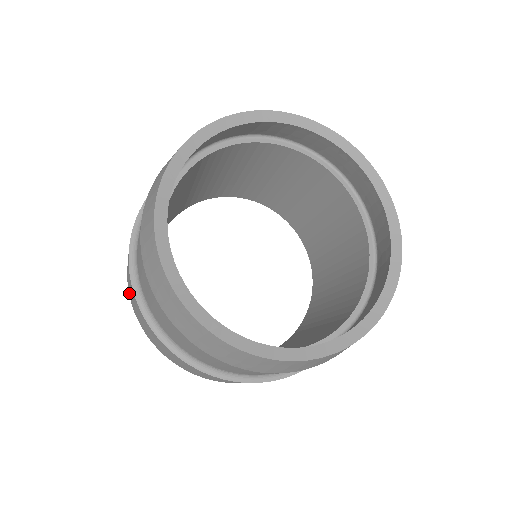
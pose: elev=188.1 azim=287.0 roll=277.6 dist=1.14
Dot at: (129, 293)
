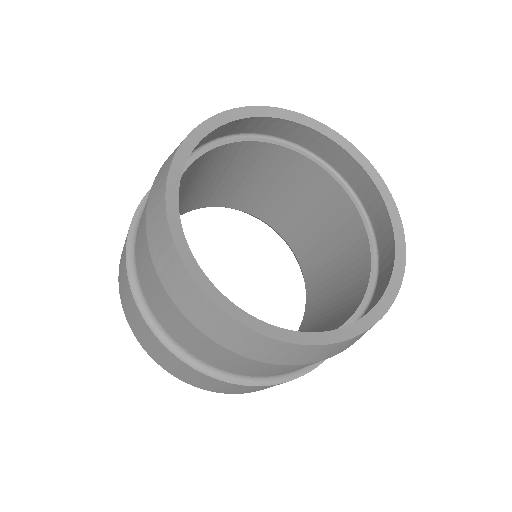
Dot at: occluded
